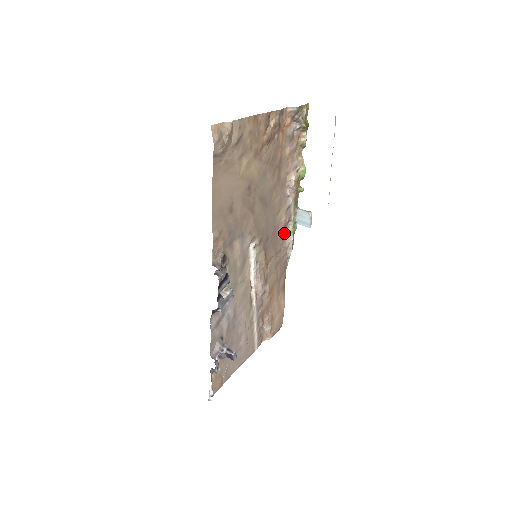
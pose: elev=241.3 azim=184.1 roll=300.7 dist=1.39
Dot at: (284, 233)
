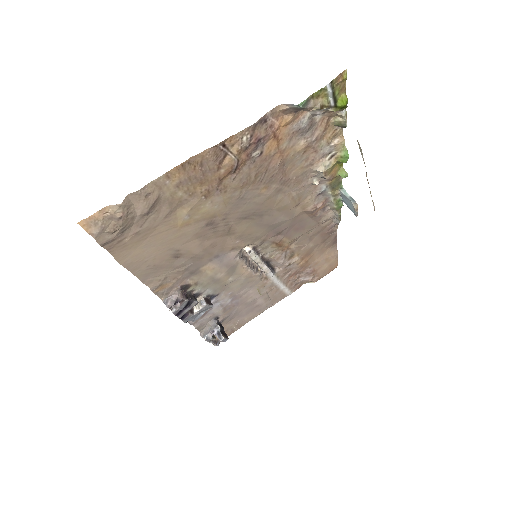
Dot at: (321, 210)
